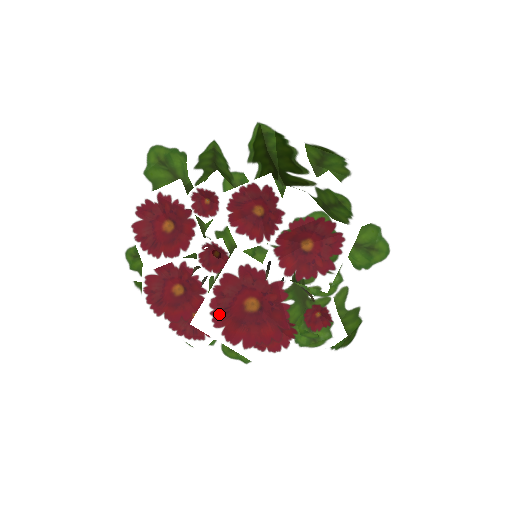
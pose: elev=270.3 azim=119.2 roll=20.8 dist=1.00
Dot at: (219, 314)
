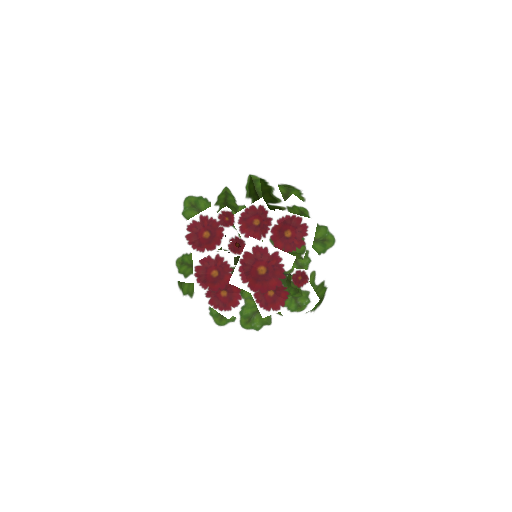
Dot at: (245, 275)
